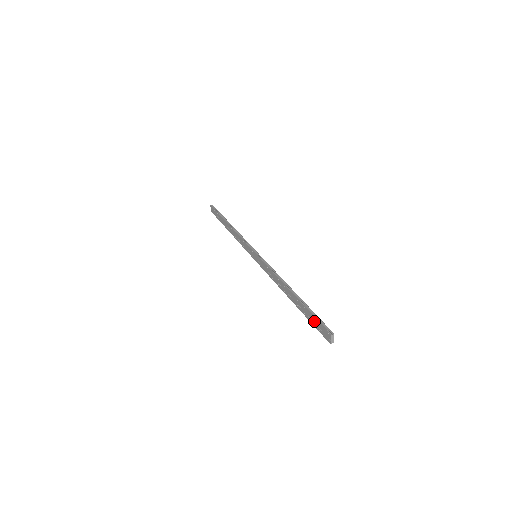
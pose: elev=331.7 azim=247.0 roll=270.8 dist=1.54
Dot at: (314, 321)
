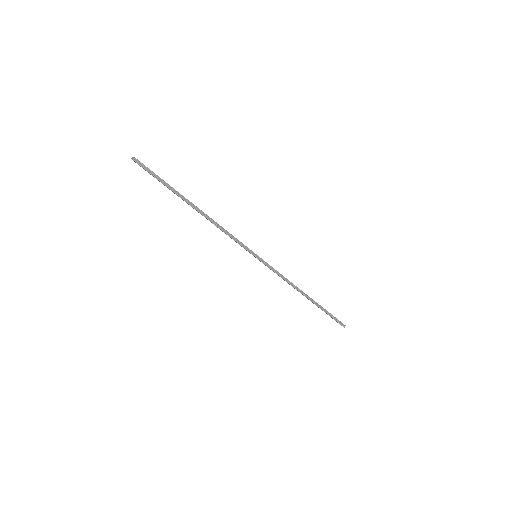
Dot at: occluded
